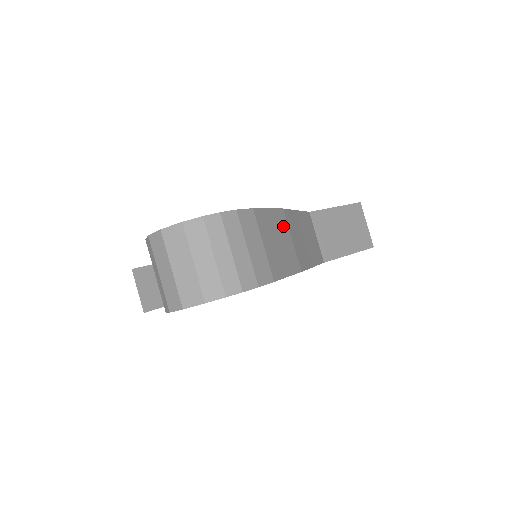
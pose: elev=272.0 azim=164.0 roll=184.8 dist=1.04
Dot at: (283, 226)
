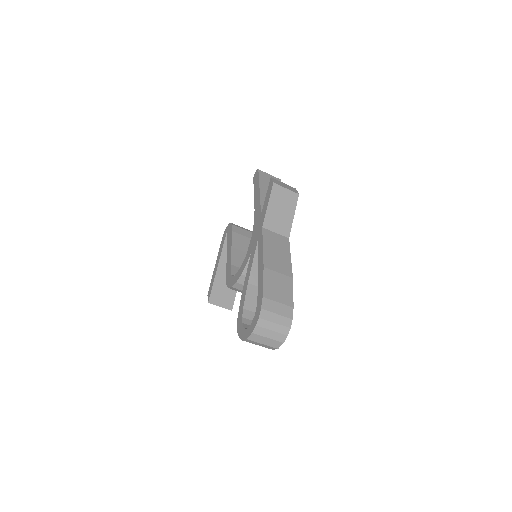
Dot at: (271, 275)
